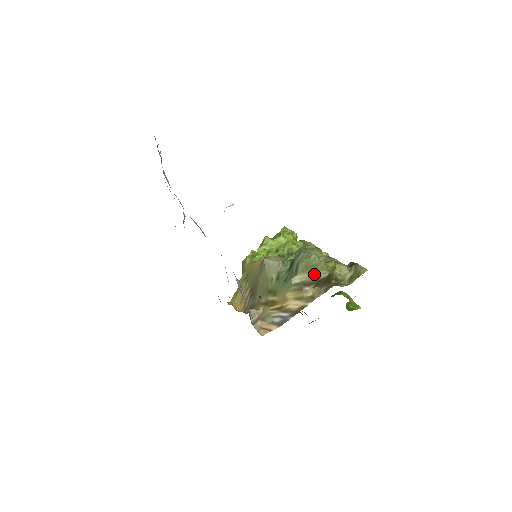
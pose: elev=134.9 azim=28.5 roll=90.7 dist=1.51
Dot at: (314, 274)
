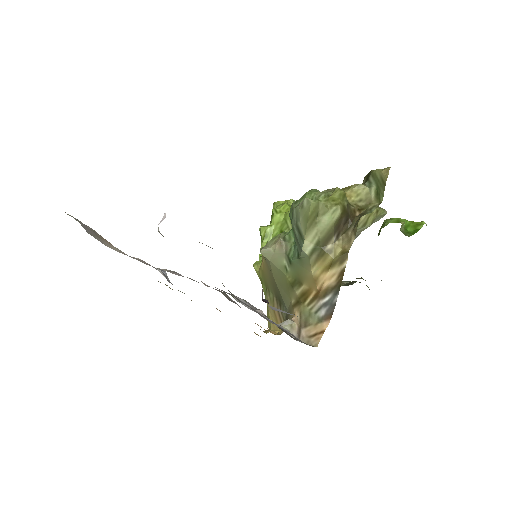
Dot at: (323, 222)
